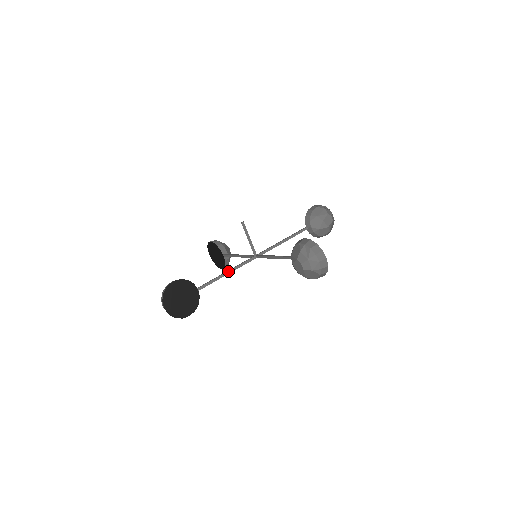
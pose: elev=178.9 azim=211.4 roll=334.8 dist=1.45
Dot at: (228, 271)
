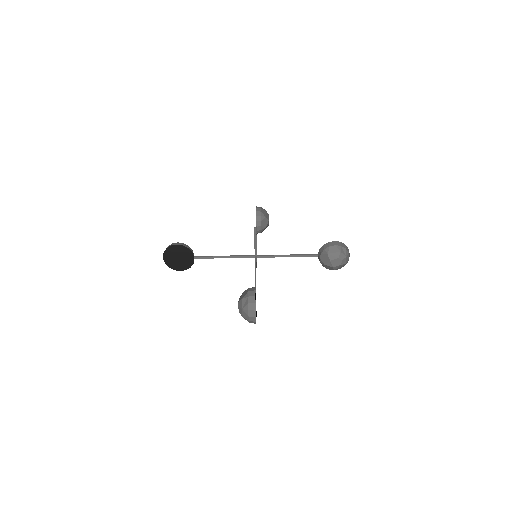
Dot at: occluded
